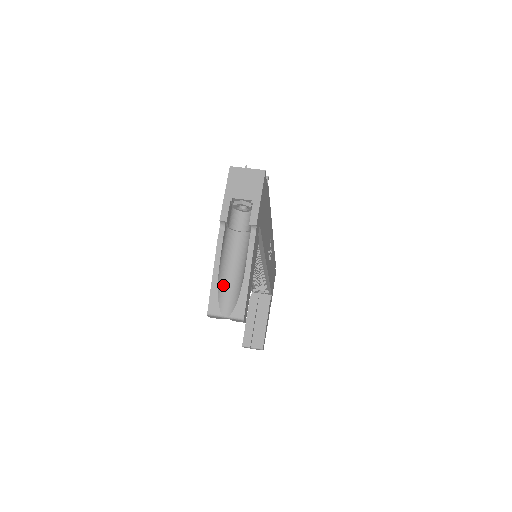
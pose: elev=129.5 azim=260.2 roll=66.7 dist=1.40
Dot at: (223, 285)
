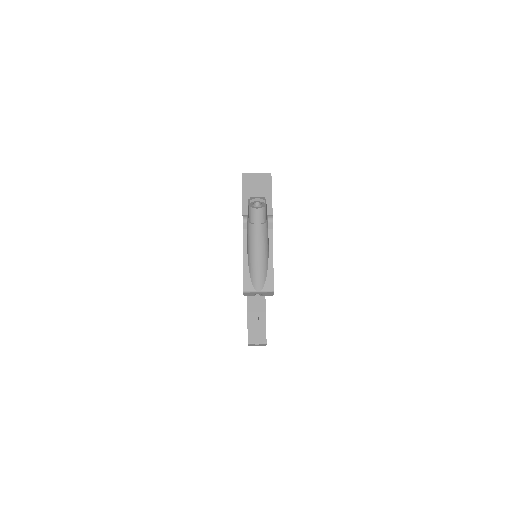
Dot at: (252, 267)
